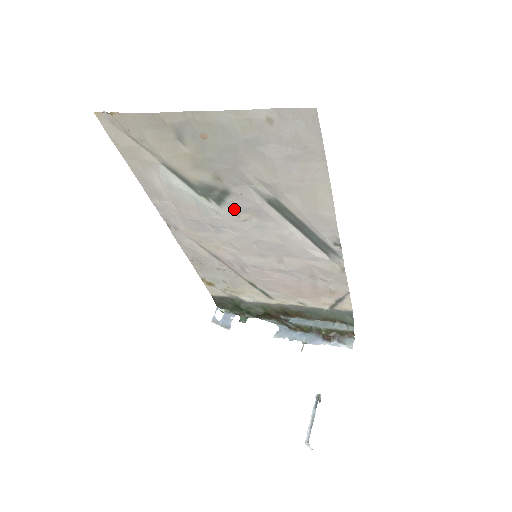
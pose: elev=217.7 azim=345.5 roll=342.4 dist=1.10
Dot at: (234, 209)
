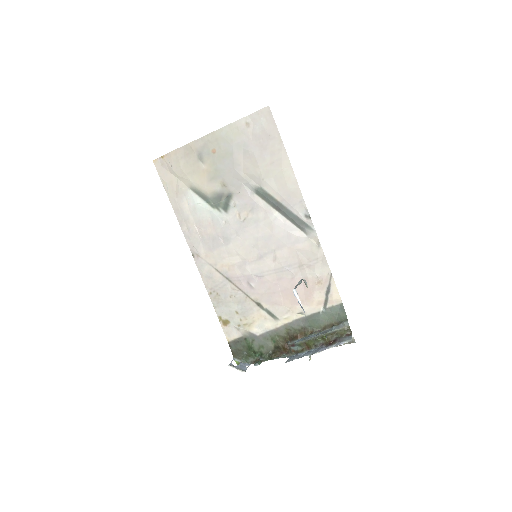
Dot at: (236, 211)
